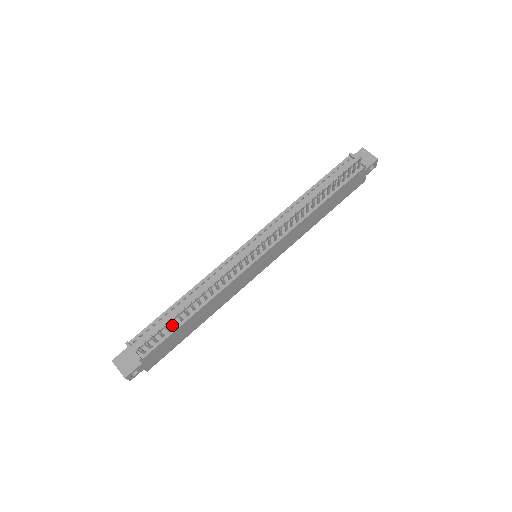
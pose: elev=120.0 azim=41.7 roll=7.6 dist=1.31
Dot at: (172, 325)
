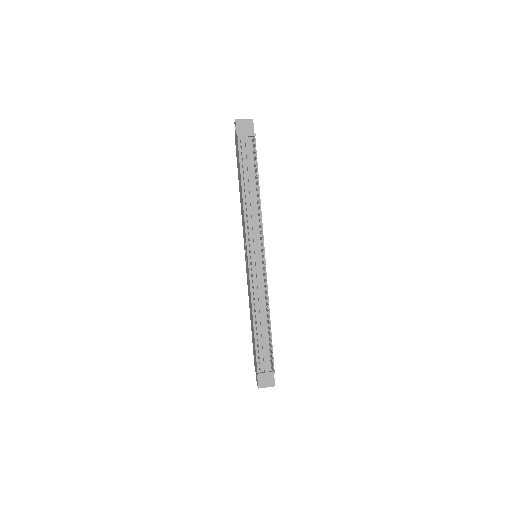
Dot at: (267, 341)
